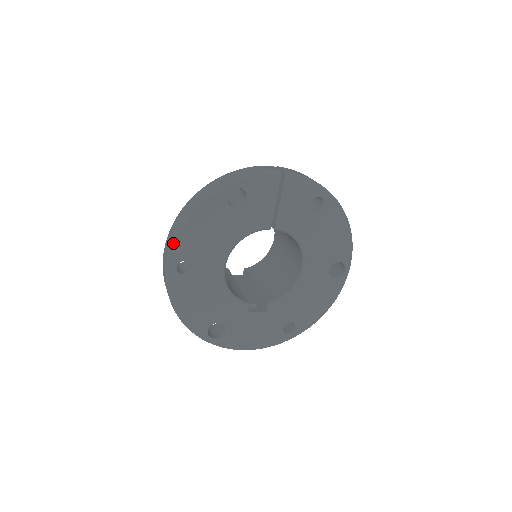
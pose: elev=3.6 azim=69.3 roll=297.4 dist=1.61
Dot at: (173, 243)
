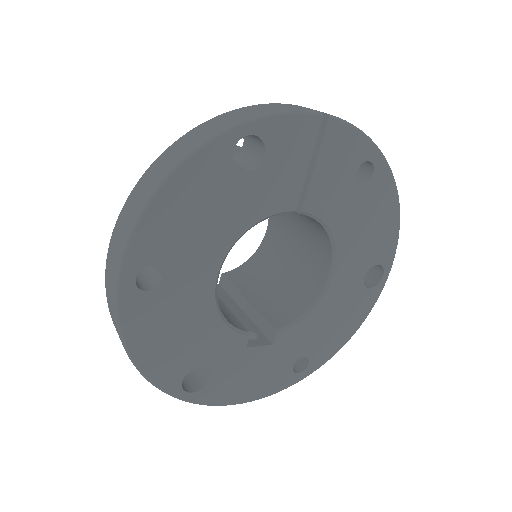
Dot at: (131, 234)
